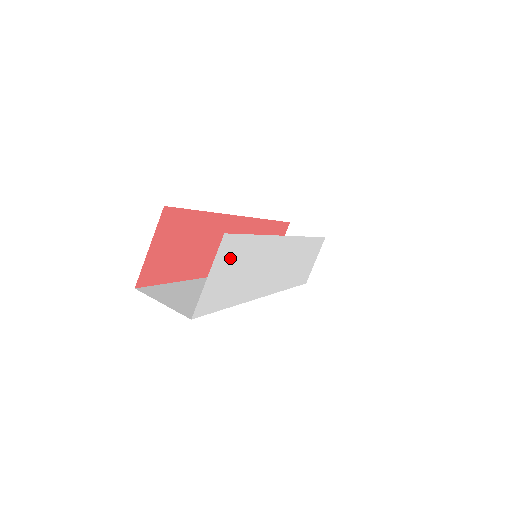
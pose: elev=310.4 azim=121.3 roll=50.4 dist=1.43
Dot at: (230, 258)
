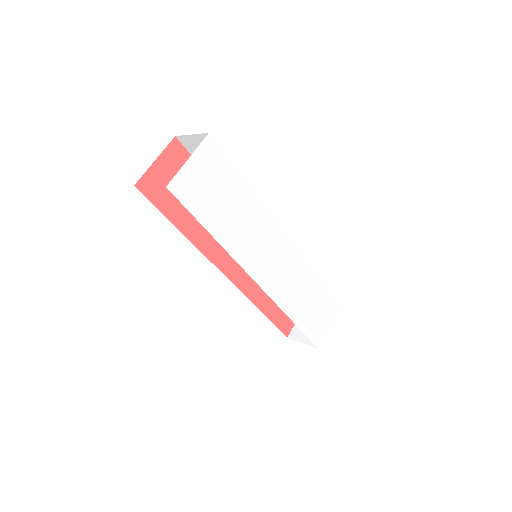
Dot at: (214, 169)
